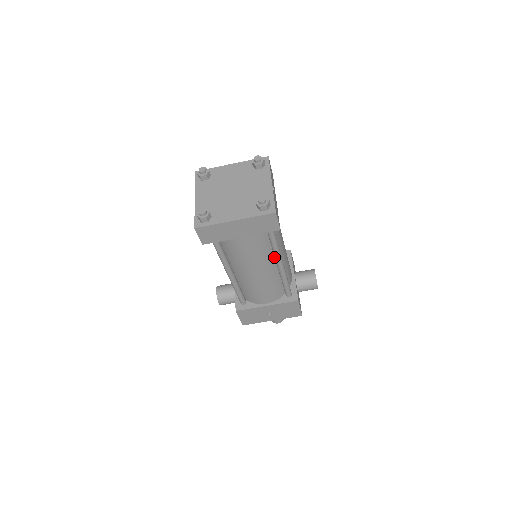
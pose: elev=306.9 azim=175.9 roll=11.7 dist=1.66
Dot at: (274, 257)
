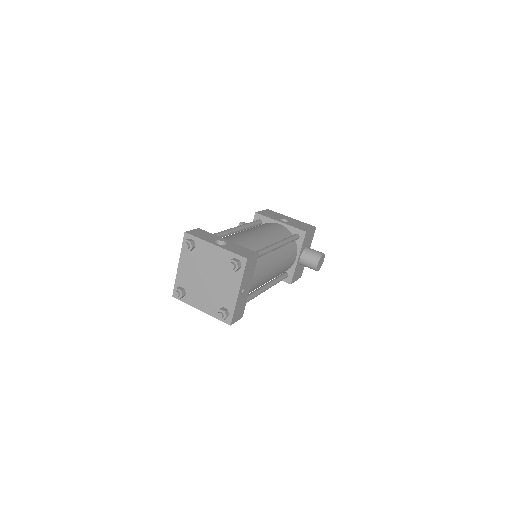
Dot at: occluded
